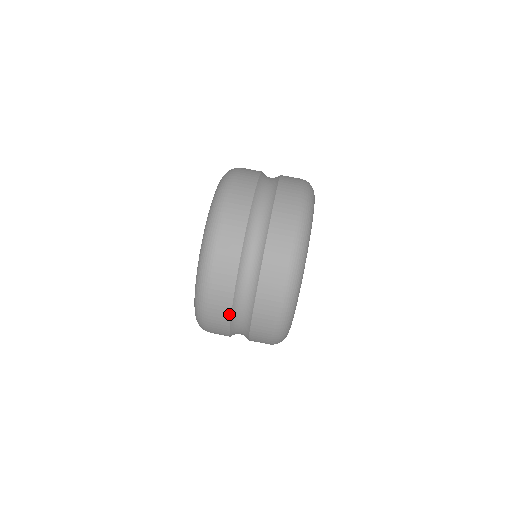
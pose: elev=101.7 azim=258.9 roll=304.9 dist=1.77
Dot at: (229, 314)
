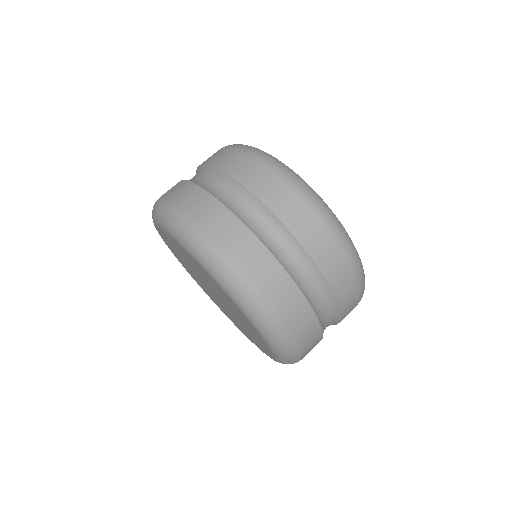
Dot at: occluded
